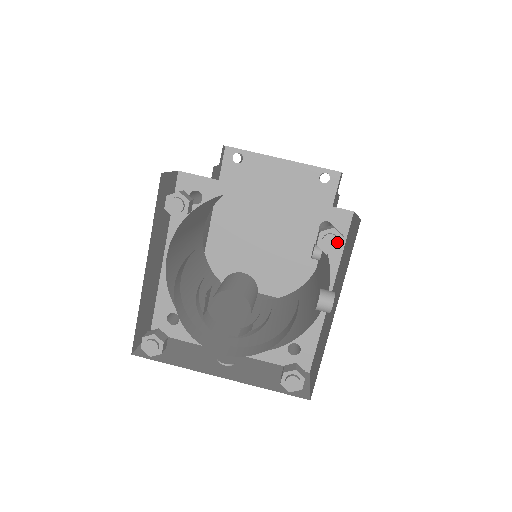
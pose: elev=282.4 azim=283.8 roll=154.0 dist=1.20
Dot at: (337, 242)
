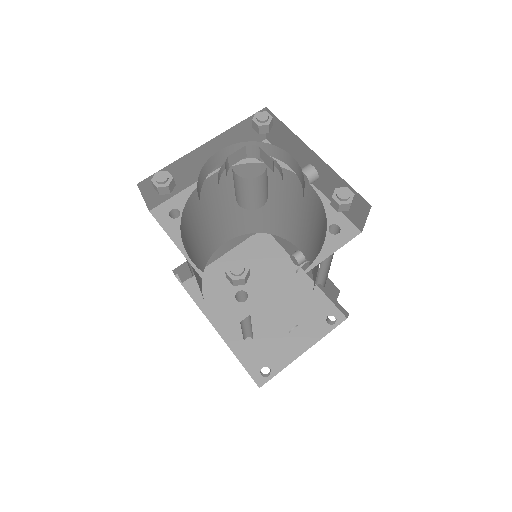
Dot at: (265, 113)
